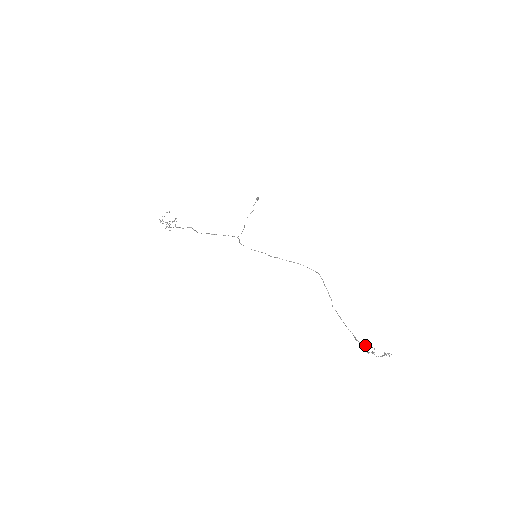
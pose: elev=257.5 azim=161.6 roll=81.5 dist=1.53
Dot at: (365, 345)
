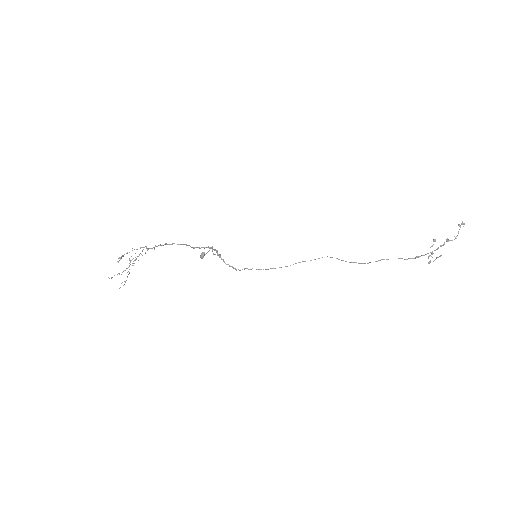
Dot at: (428, 262)
